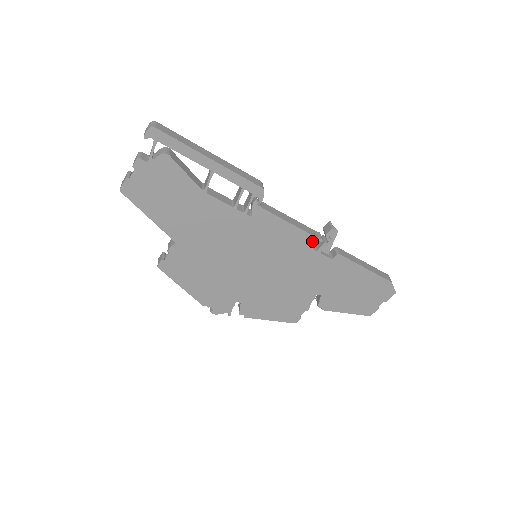
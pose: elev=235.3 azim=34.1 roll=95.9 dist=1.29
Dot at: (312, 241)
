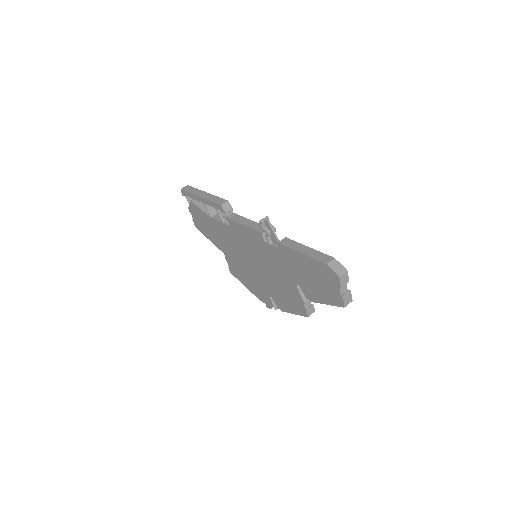
Dot at: (260, 235)
